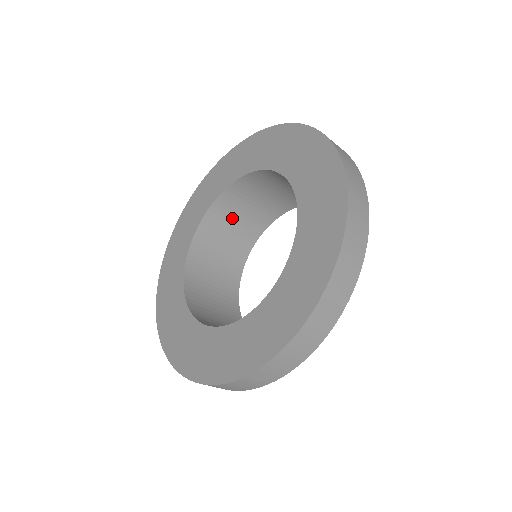
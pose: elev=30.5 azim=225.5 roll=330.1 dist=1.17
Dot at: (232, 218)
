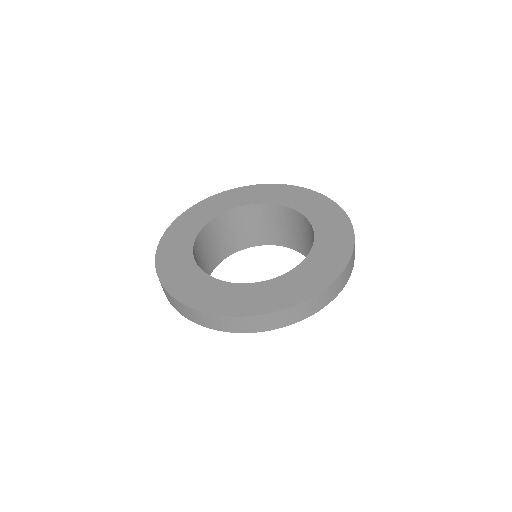
Dot at: (210, 243)
